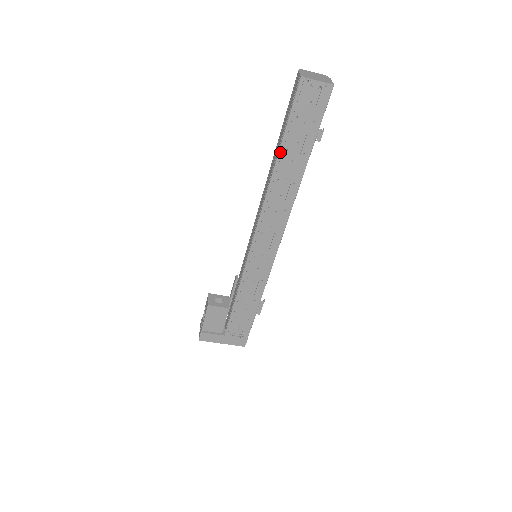
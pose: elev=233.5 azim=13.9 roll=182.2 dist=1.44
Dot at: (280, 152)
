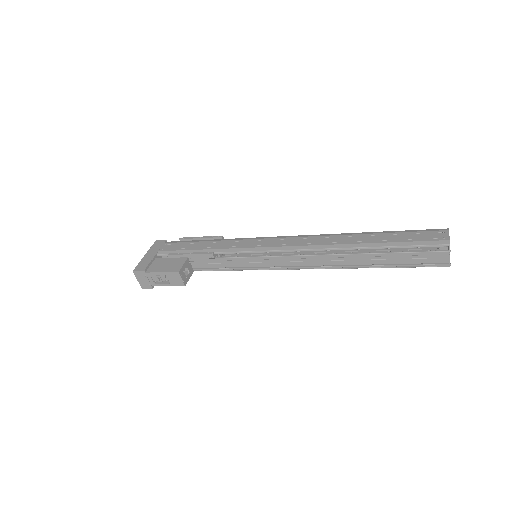
Dot at: (376, 267)
